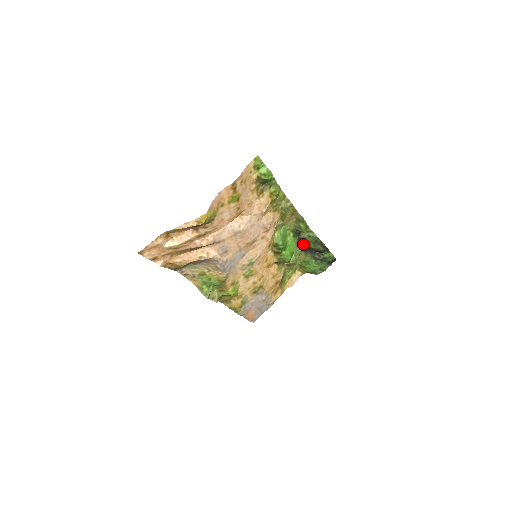
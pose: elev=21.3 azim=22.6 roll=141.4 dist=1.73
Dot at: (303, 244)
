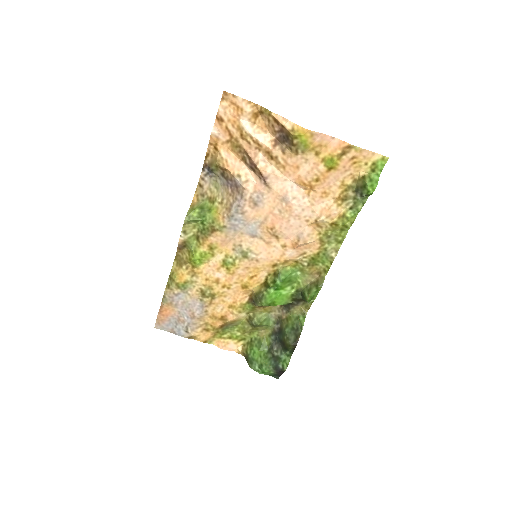
Dot at: (283, 320)
